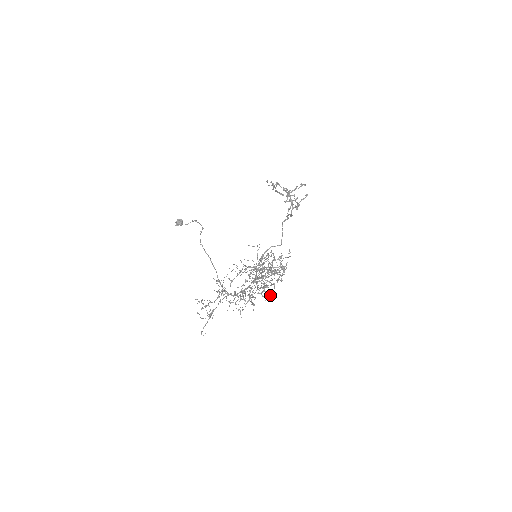
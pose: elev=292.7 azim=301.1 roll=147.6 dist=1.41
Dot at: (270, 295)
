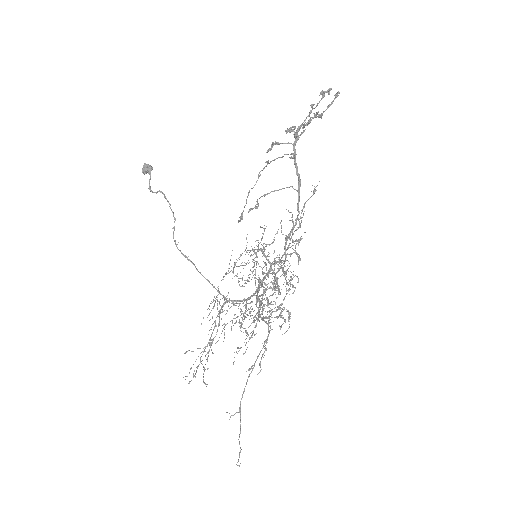
Dot at: (281, 303)
